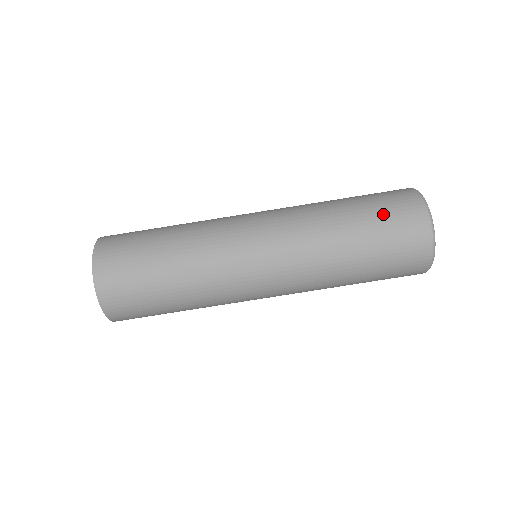
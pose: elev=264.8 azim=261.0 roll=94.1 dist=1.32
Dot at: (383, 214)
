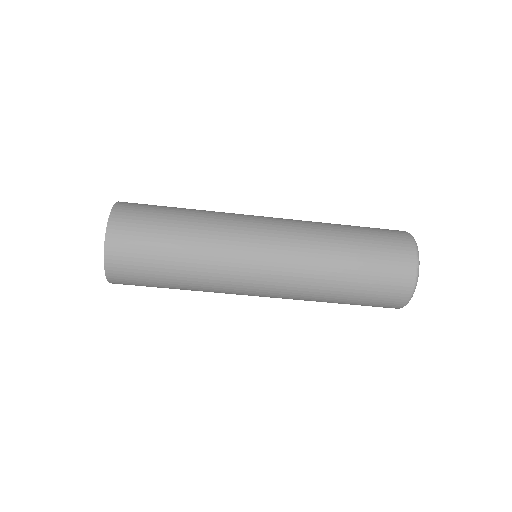
Dot at: (379, 248)
